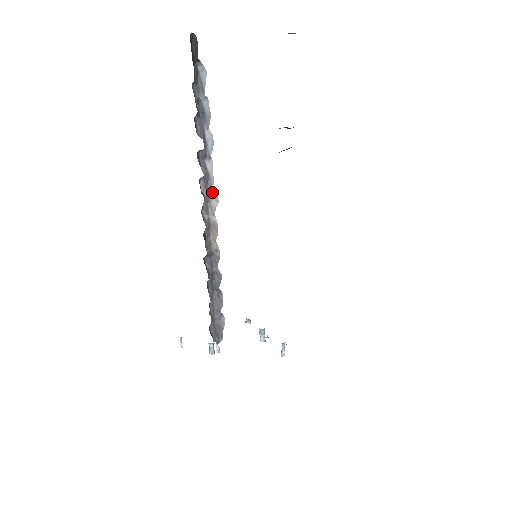
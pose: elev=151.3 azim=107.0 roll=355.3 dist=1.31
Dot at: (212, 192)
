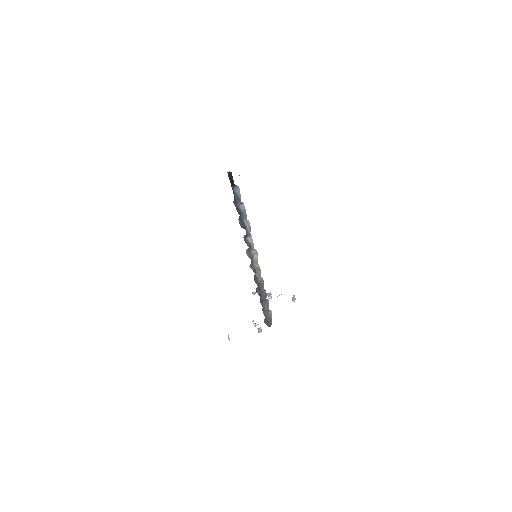
Dot at: (253, 252)
